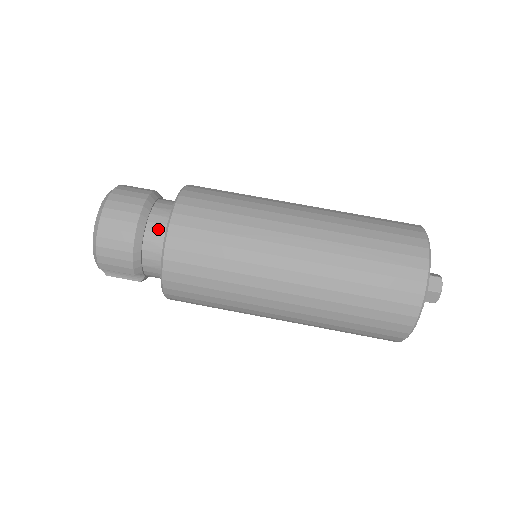
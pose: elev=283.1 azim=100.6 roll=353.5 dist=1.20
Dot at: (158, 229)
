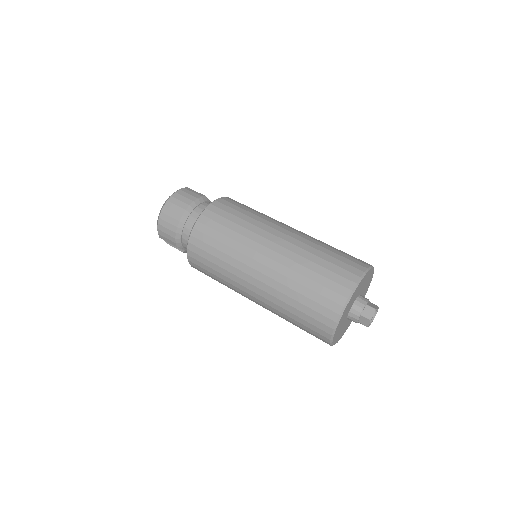
Dot at: (194, 222)
